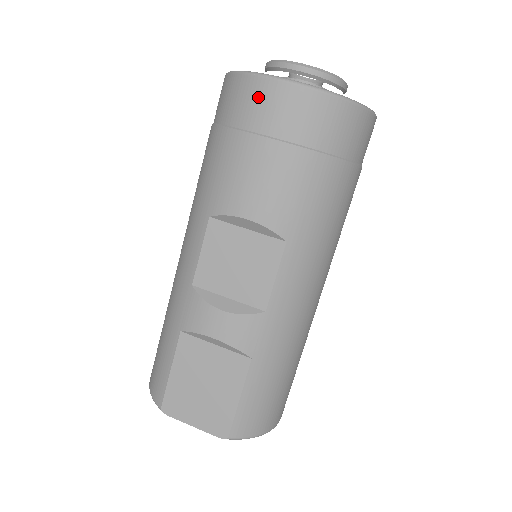
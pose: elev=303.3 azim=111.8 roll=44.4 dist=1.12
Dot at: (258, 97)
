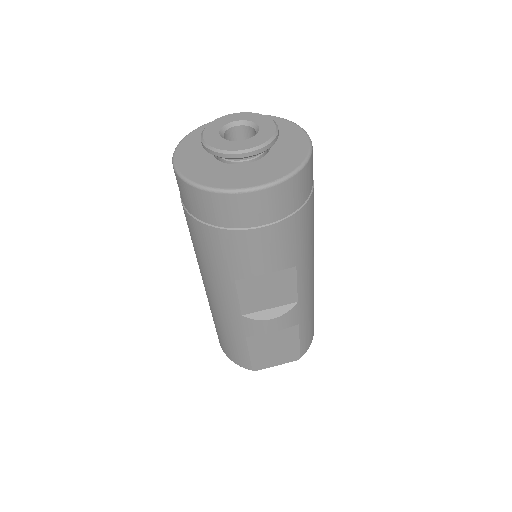
Dot at: (239, 207)
